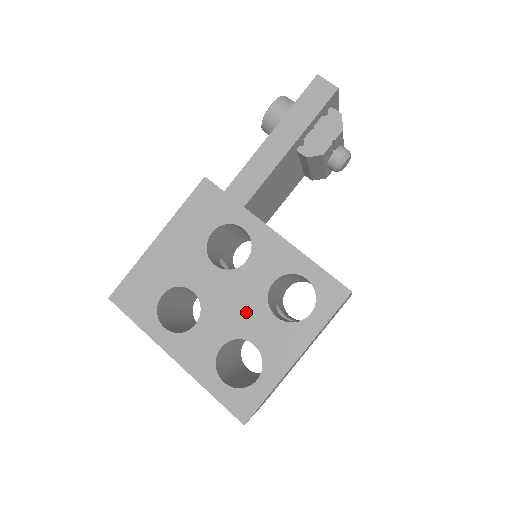
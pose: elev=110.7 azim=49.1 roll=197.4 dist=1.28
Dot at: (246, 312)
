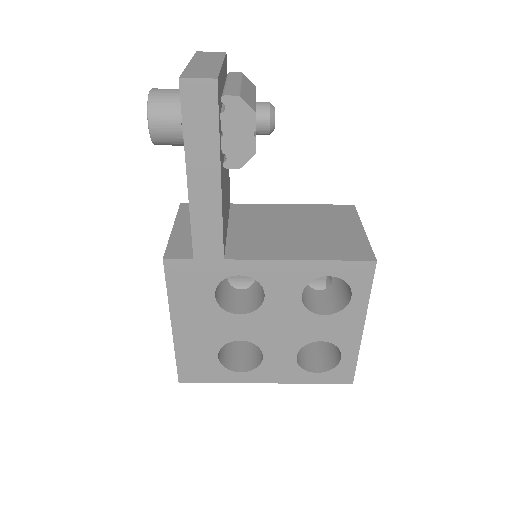
Dot at: (296, 327)
